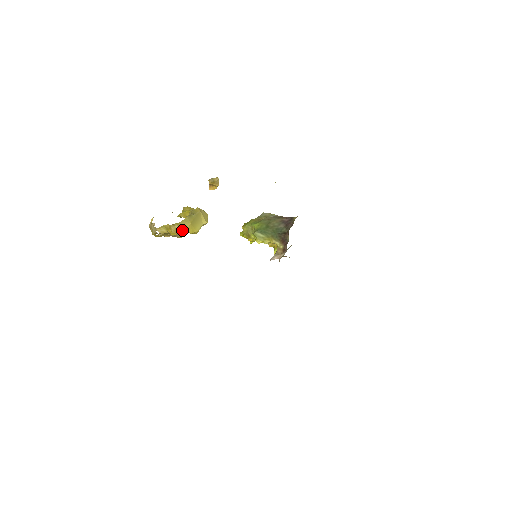
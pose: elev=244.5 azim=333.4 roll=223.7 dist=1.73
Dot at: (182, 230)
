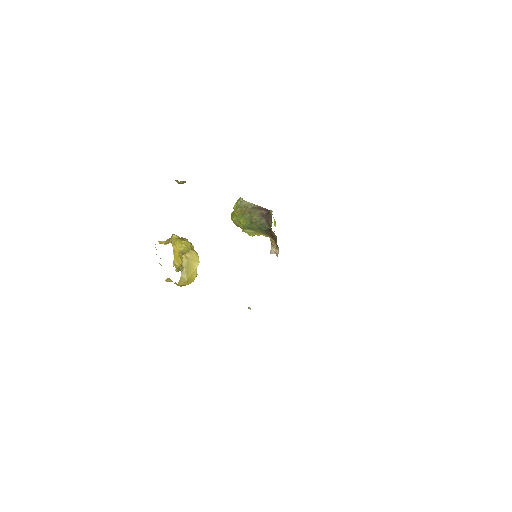
Dot at: (184, 285)
